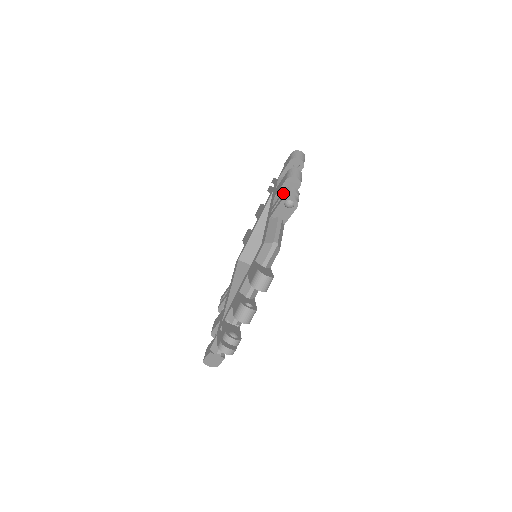
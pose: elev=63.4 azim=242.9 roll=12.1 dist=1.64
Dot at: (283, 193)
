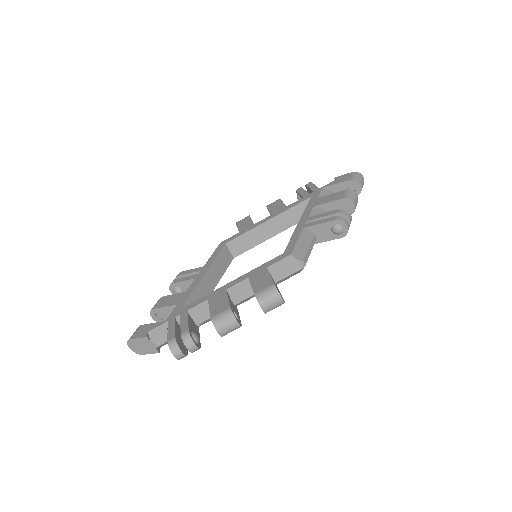
Dot at: (337, 213)
